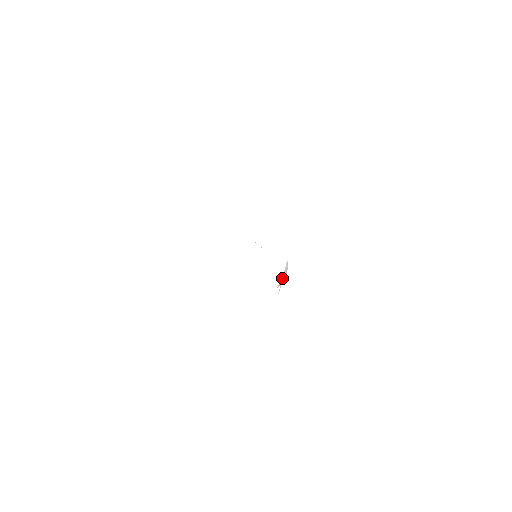
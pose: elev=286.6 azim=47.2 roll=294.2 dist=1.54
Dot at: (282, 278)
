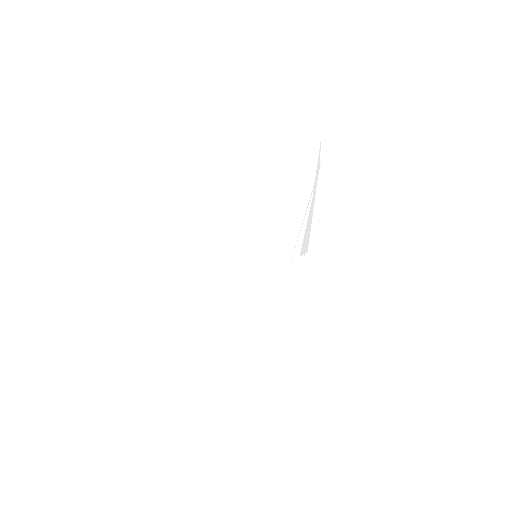
Dot at: occluded
